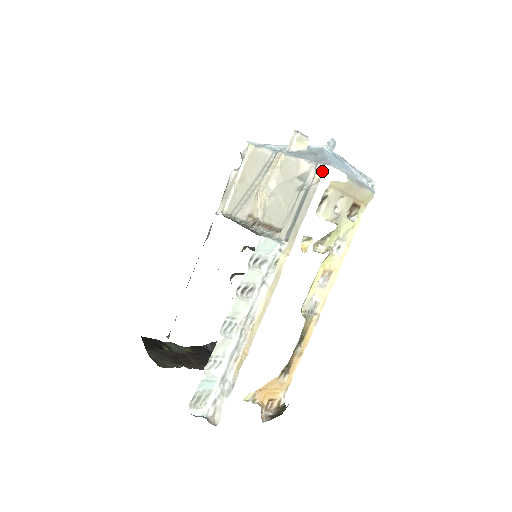
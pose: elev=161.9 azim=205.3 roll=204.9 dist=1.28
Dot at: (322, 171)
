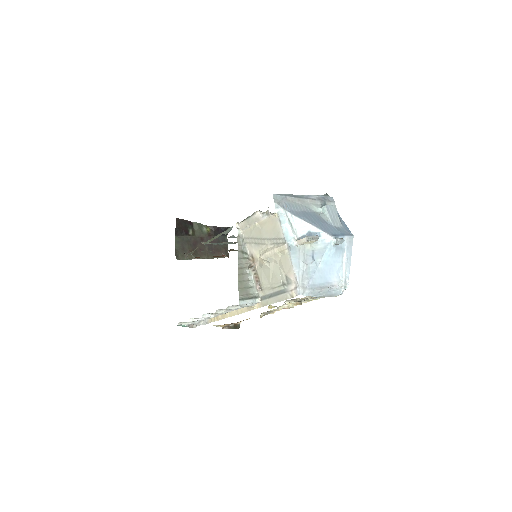
Dot at: occluded
